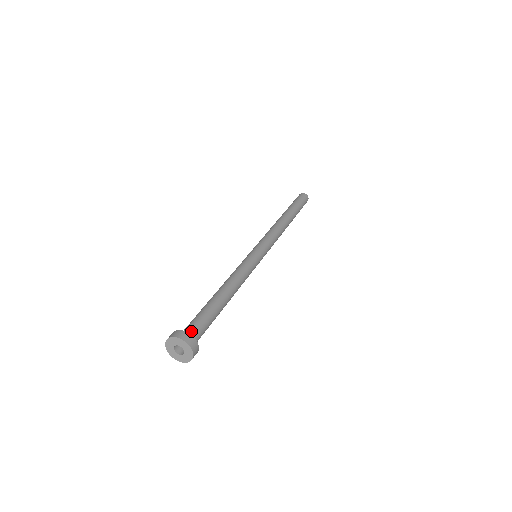
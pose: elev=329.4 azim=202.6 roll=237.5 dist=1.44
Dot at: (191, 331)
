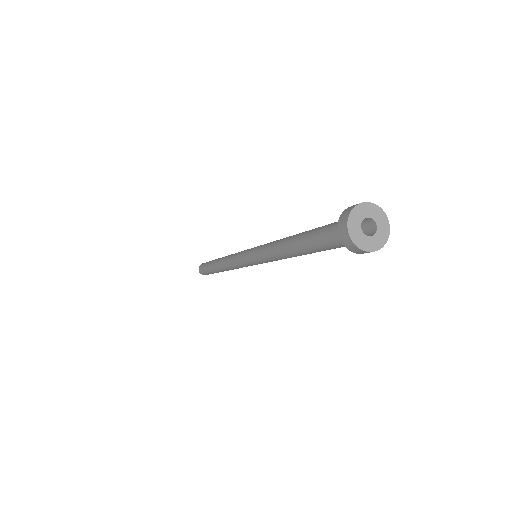
Dot at: occluded
